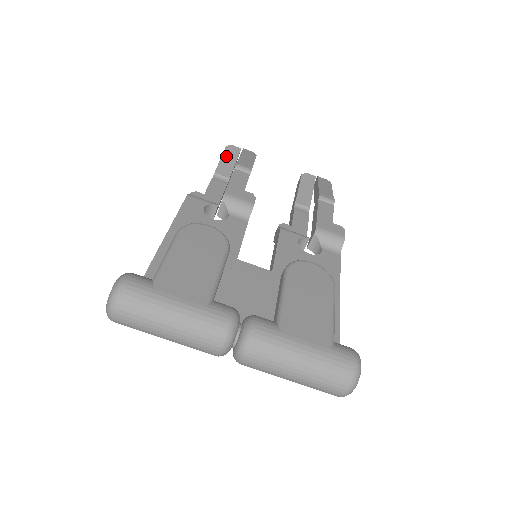
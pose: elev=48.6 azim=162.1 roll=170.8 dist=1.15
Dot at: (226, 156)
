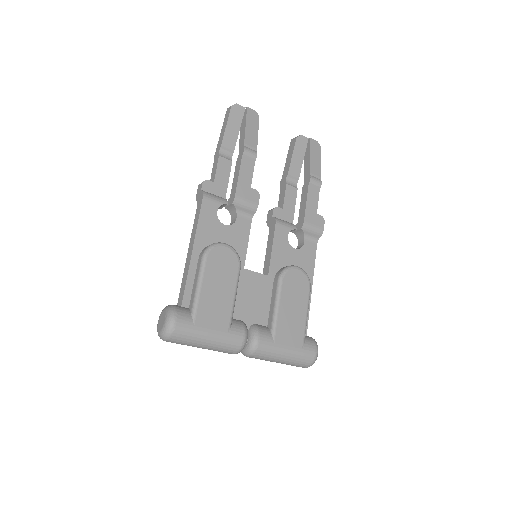
Dot at: (231, 121)
